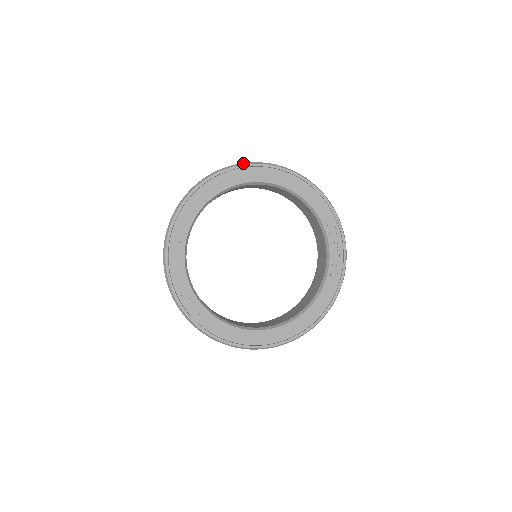
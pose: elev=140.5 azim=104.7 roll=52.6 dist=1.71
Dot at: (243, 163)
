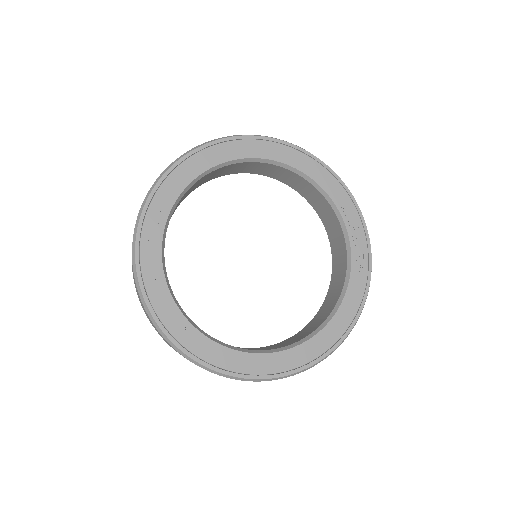
Dot at: (240, 135)
